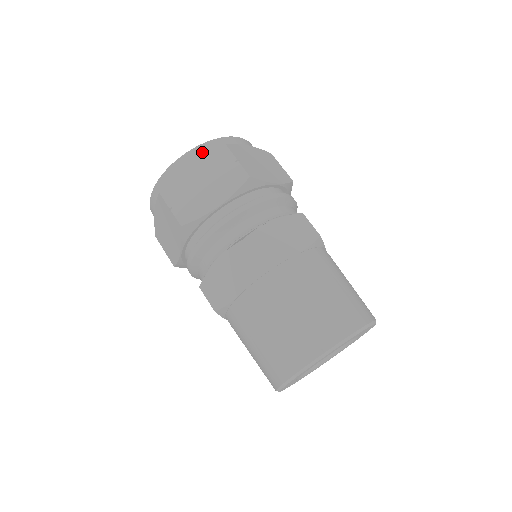
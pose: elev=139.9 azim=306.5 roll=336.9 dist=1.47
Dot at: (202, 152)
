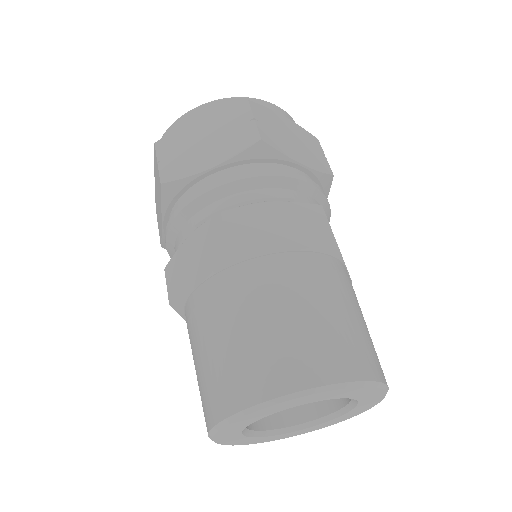
Dot at: (220, 106)
